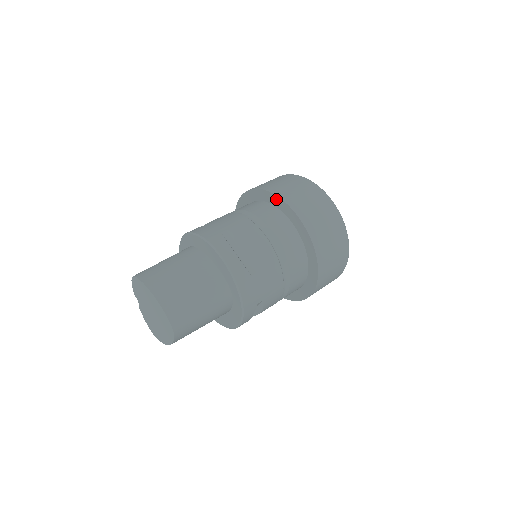
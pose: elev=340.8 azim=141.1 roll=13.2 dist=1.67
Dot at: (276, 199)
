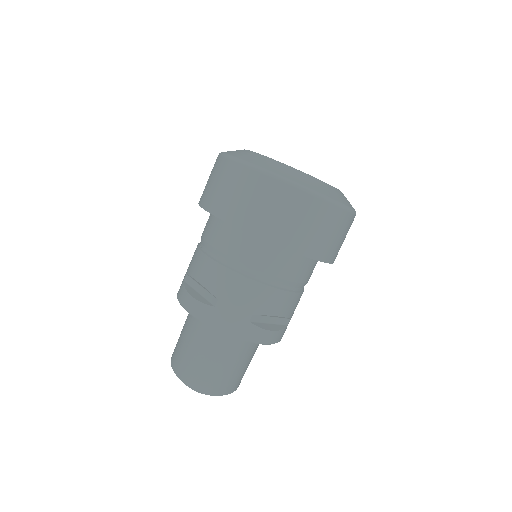
Dot at: occluded
